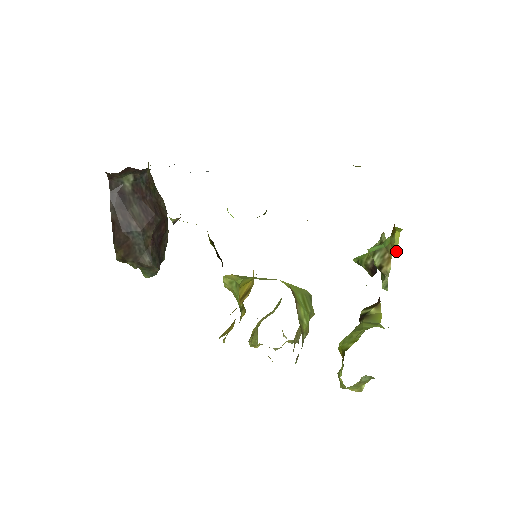
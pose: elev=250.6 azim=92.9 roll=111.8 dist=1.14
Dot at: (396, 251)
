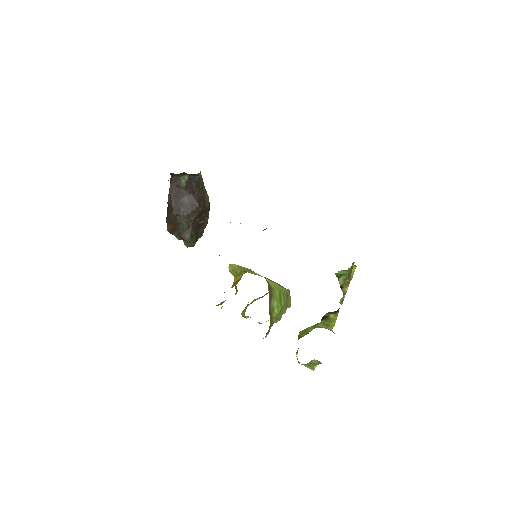
Dot at: (351, 279)
